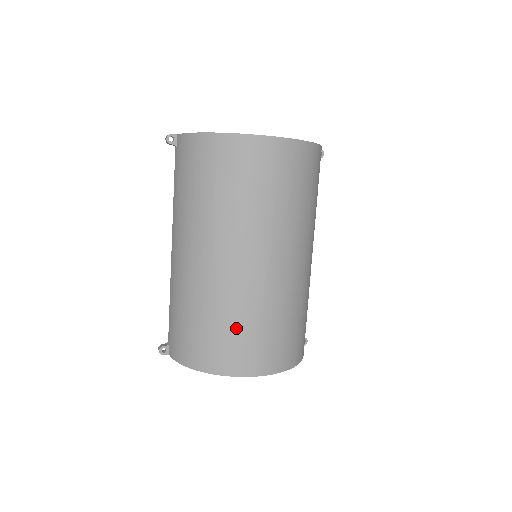
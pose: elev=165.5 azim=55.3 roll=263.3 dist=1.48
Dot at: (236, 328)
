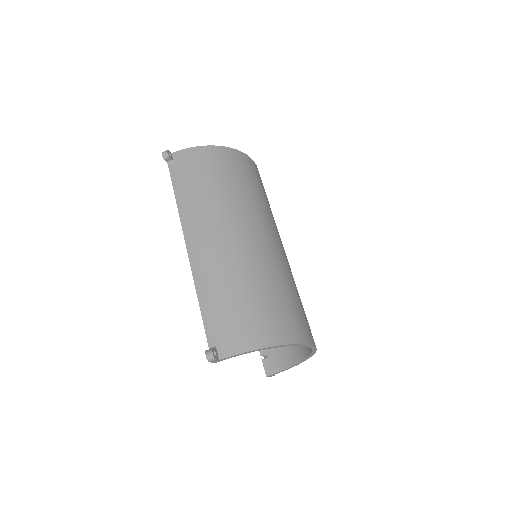
Dot at: (290, 296)
